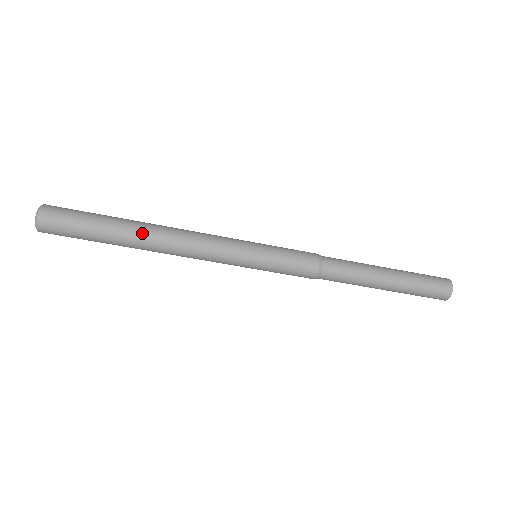
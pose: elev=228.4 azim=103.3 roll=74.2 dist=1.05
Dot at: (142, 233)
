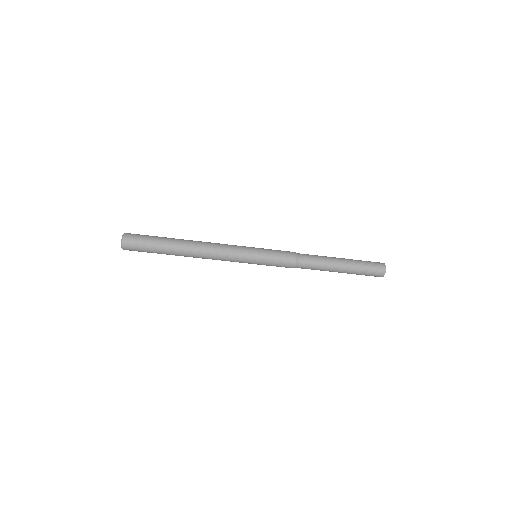
Dot at: (184, 251)
